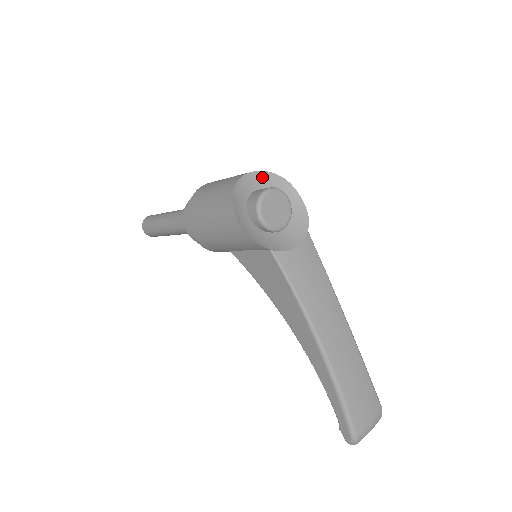
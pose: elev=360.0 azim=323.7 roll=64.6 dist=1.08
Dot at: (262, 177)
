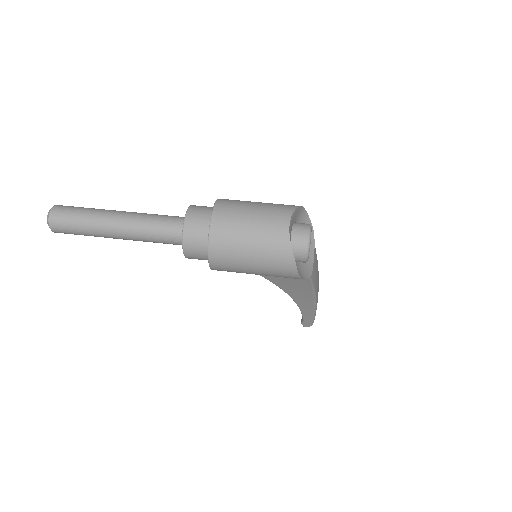
Dot at: (293, 217)
